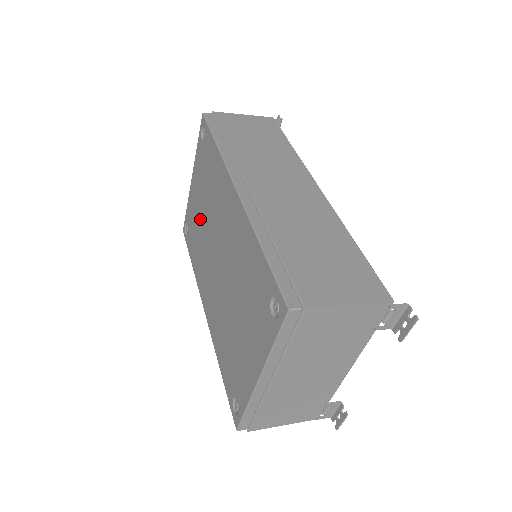
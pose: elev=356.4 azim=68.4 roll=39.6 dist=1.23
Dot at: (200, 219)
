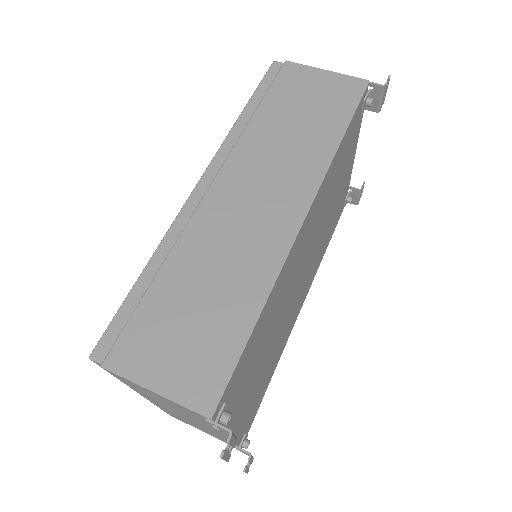
Dot at: occluded
